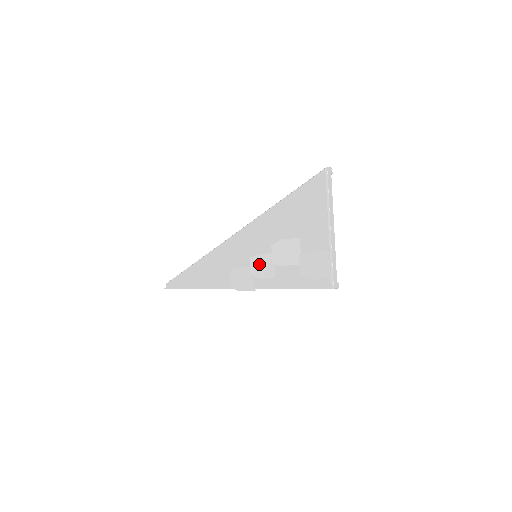
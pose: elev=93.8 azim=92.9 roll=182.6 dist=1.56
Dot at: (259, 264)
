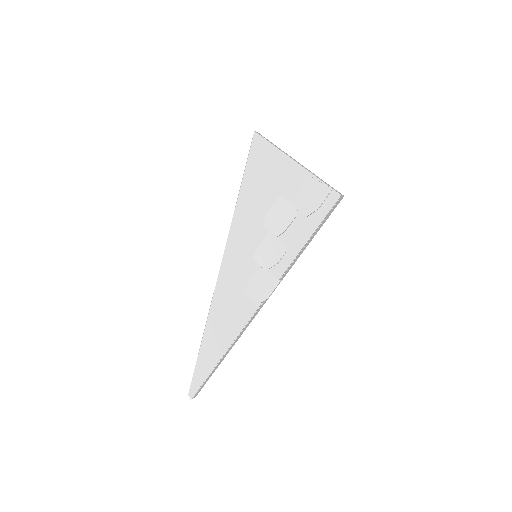
Dot at: (265, 254)
